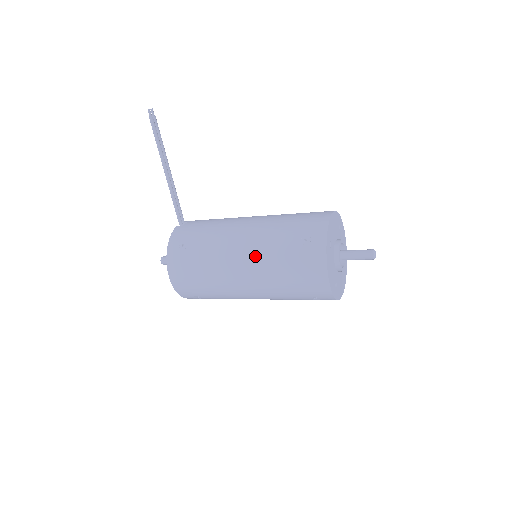
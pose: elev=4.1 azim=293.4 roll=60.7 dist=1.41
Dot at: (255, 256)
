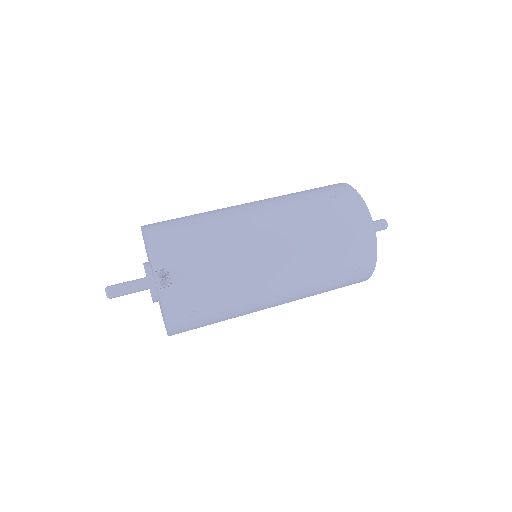
Dot at: (294, 297)
